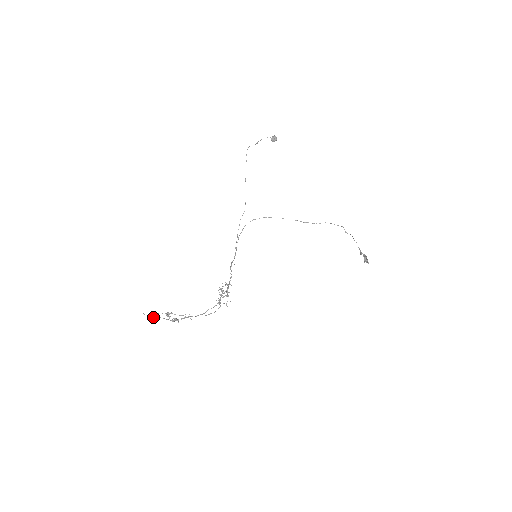
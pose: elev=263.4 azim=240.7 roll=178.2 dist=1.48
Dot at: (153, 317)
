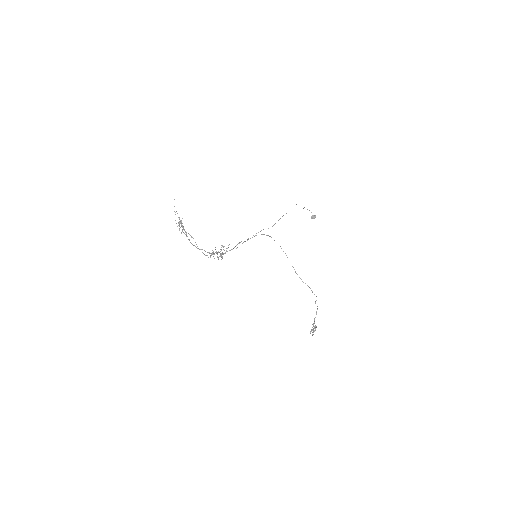
Dot at: occluded
